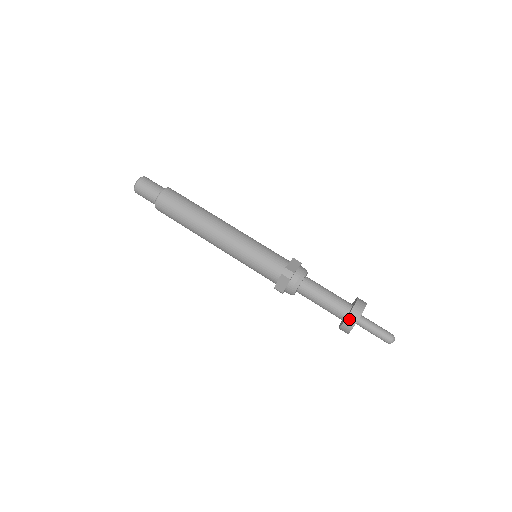
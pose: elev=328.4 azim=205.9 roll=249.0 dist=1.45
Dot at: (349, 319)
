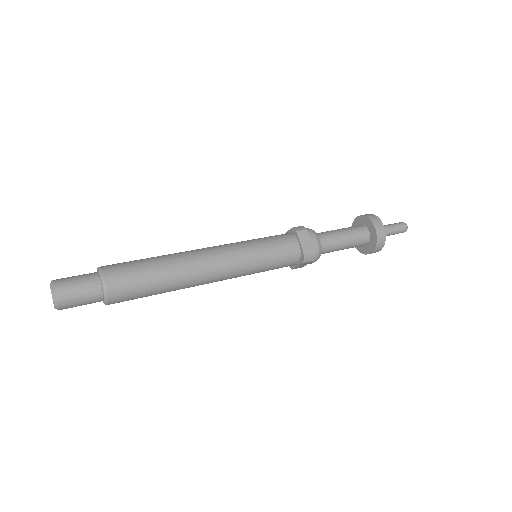
Dot at: (376, 249)
